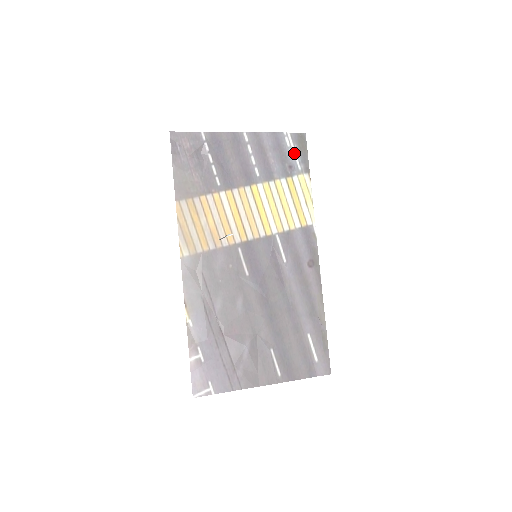
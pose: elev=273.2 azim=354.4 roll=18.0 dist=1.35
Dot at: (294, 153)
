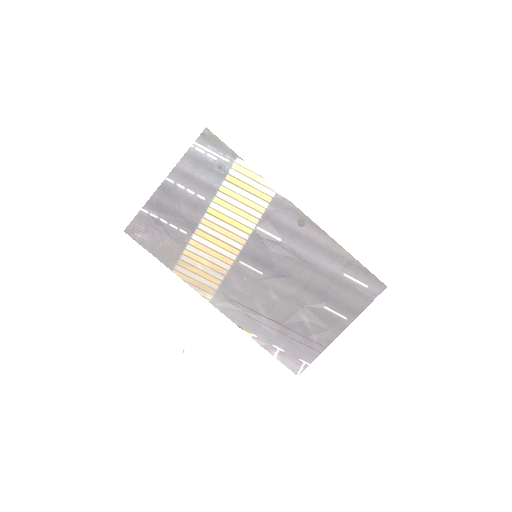
Dot at: (213, 154)
